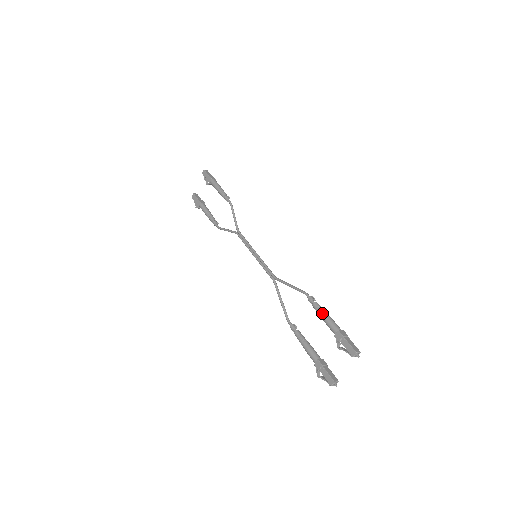
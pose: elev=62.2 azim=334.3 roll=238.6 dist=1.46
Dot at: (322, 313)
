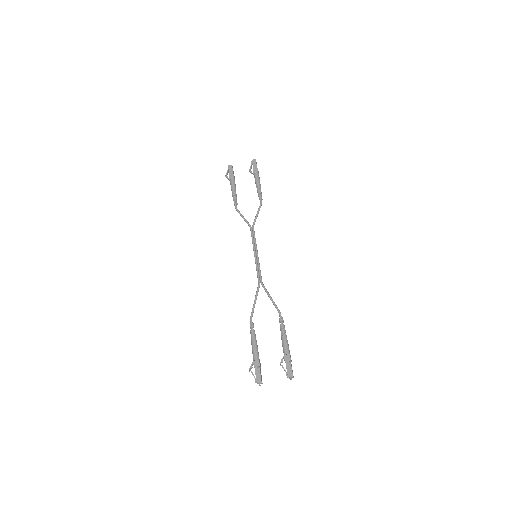
Dot at: (285, 335)
